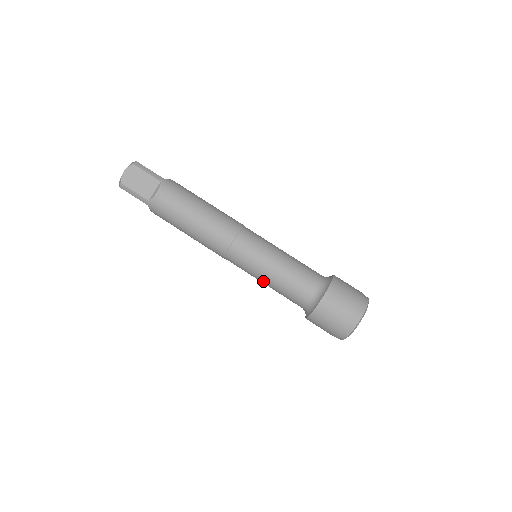
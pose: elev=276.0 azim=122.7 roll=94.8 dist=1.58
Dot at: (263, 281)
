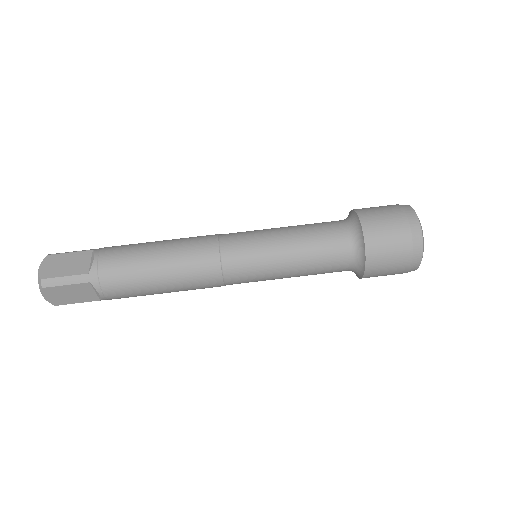
Dot at: (285, 264)
